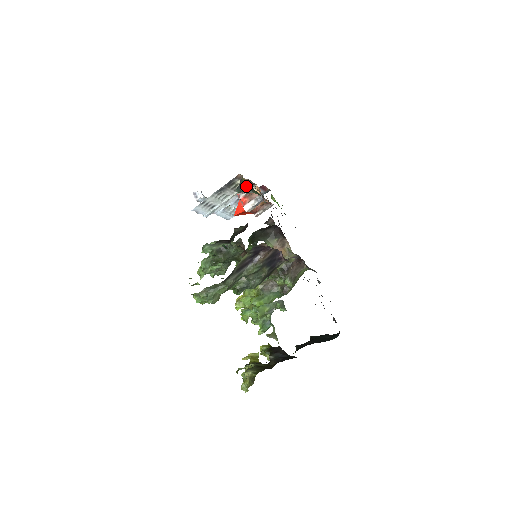
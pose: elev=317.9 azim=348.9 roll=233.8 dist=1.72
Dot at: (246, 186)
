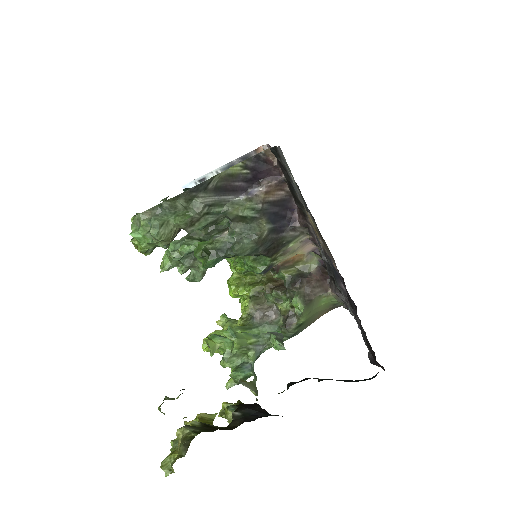
Dot at: (266, 147)
